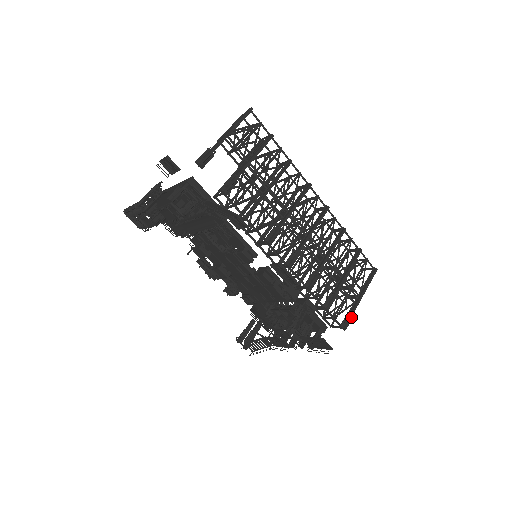
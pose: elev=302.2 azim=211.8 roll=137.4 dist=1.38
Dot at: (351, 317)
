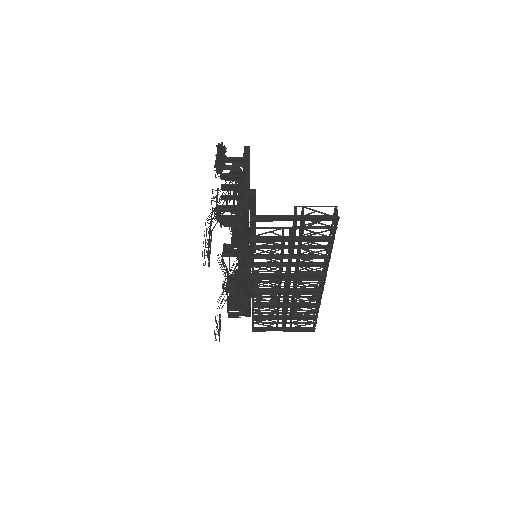
Dot at: occluded
